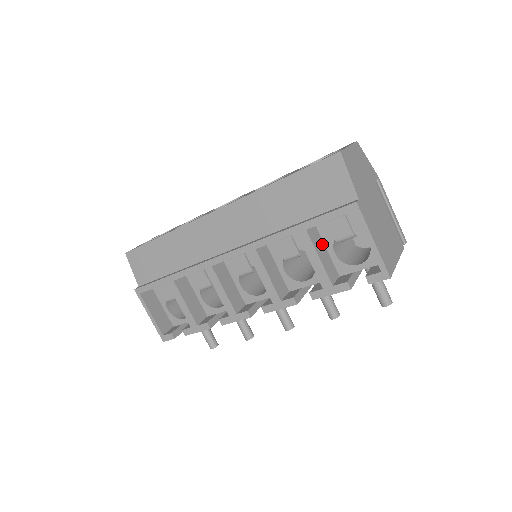
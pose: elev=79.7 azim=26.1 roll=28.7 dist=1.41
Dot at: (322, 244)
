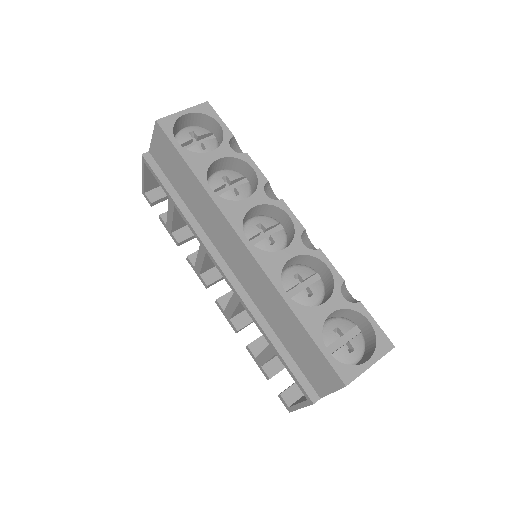
Dot at: occluded
